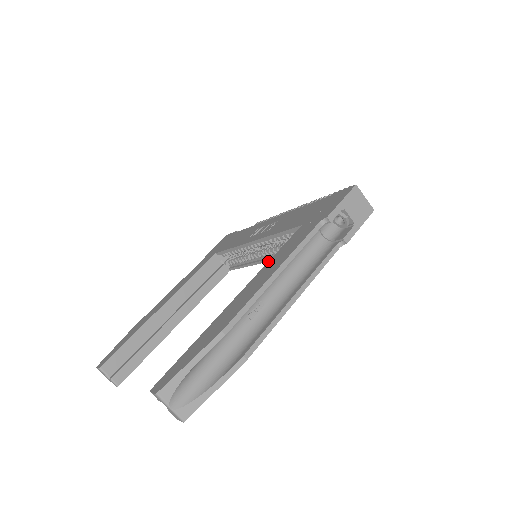
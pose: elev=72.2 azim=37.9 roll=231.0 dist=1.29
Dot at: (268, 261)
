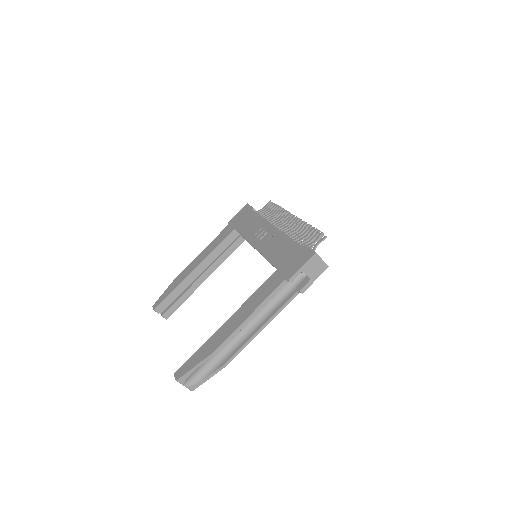
Dot at: occluded
